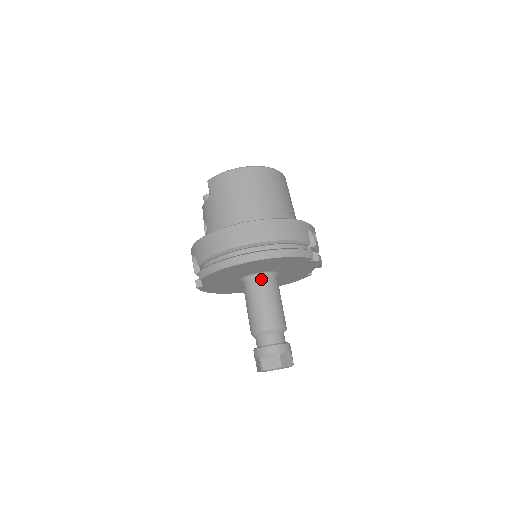
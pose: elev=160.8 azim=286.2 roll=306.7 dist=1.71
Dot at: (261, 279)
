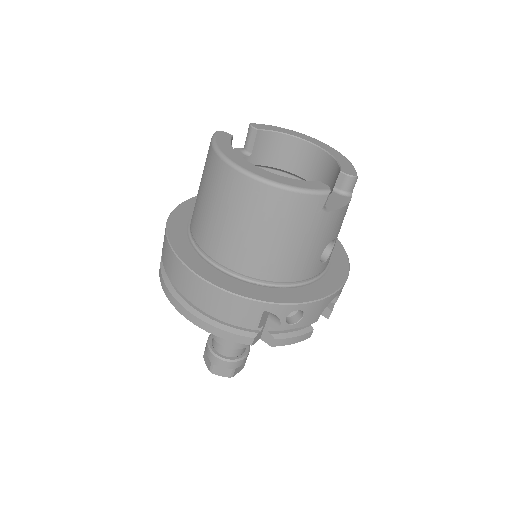
Dot at: occluded
